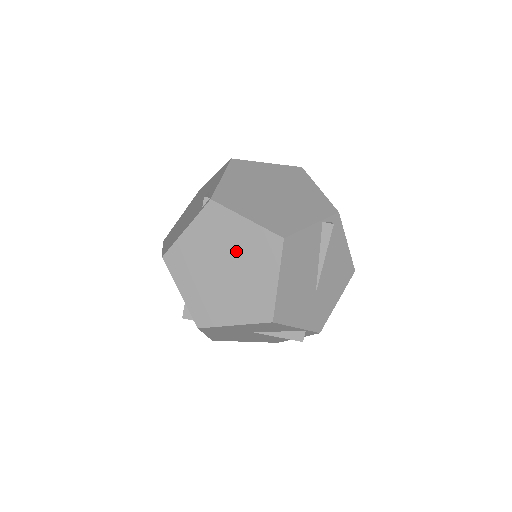
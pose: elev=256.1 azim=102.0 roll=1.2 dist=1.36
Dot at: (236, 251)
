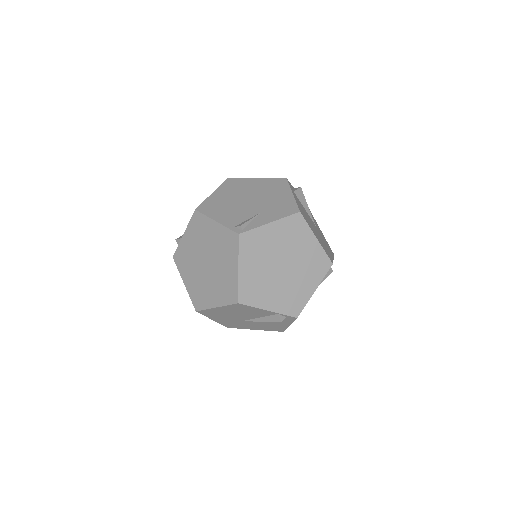
Dot at: (219, 269)
